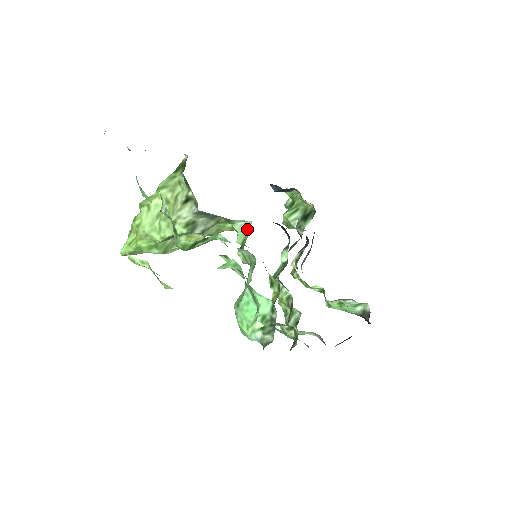
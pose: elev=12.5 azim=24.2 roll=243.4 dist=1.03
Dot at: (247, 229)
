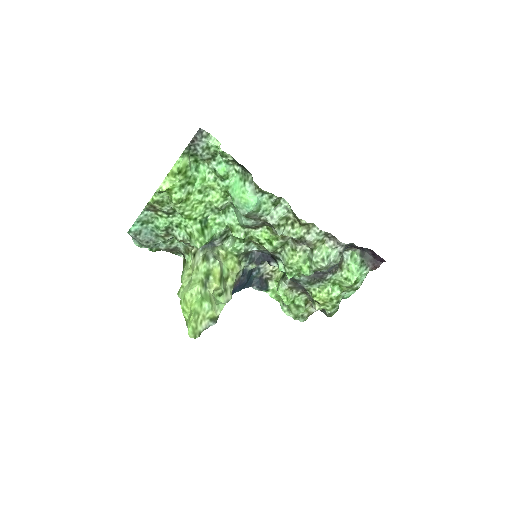
Dot at: (233, 241)
